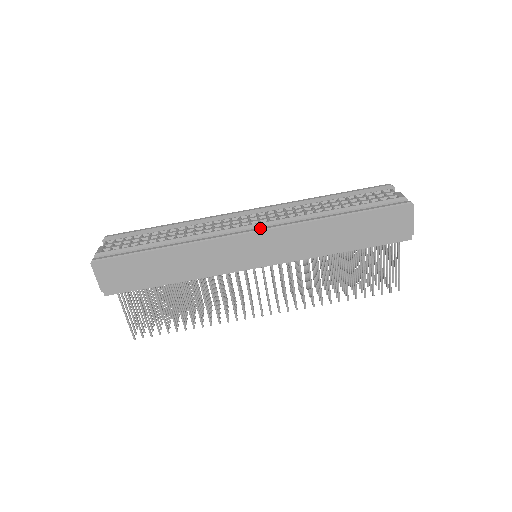
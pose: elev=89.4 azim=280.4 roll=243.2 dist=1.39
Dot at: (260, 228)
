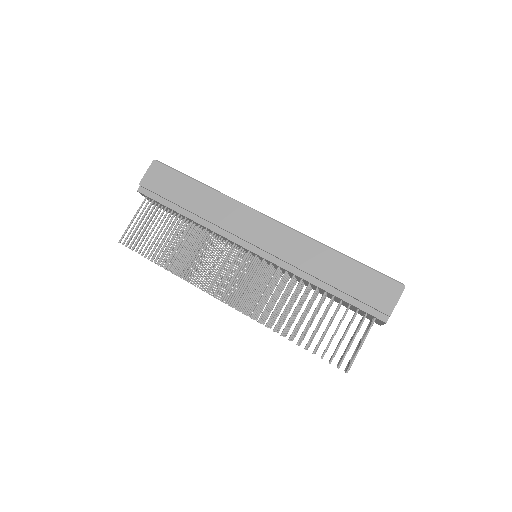
Dot at: (278, 221)
